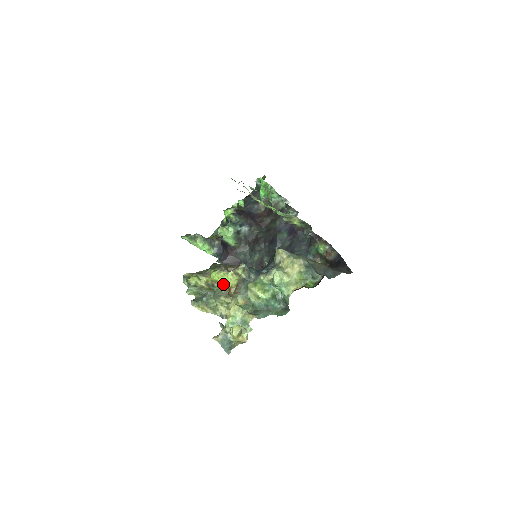
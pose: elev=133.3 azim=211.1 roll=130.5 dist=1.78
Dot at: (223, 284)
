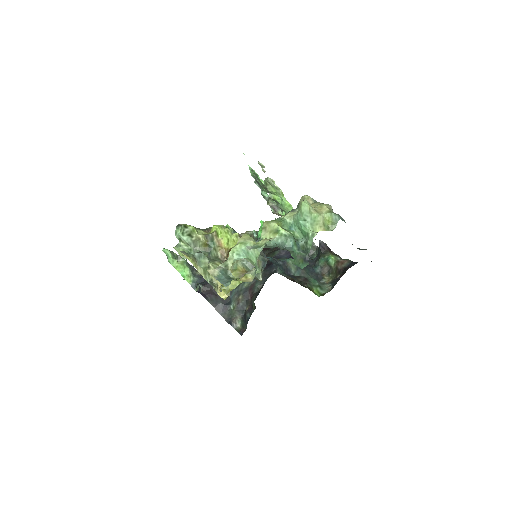
Dot at: (223, 244)
